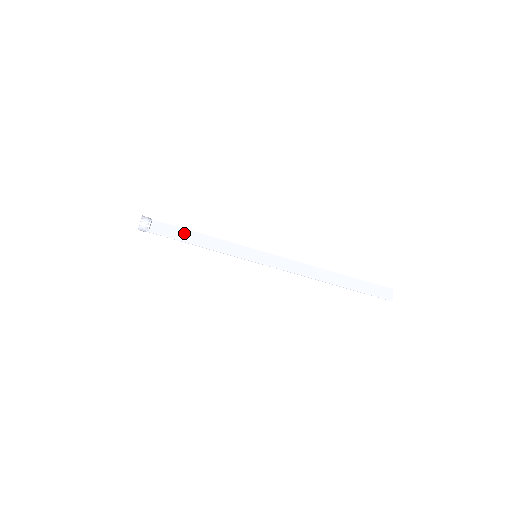
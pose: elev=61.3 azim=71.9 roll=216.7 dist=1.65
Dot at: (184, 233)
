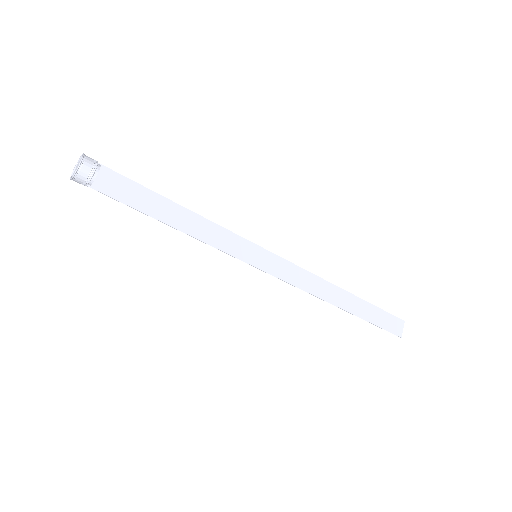
Dot at: (153, 200)
